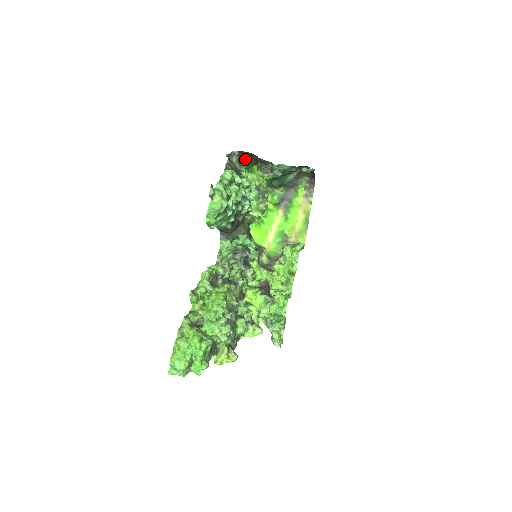
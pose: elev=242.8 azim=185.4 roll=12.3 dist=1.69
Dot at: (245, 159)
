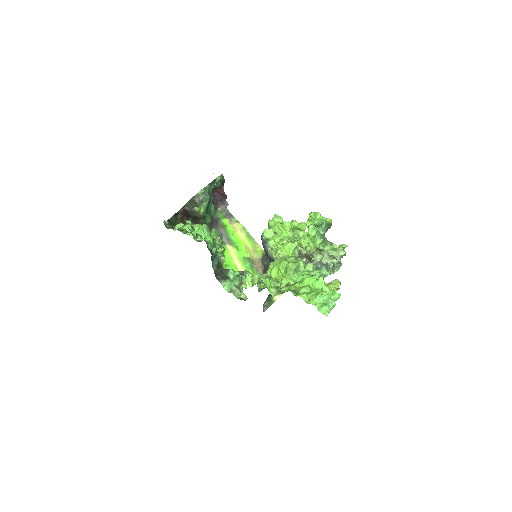
Dot at: (175, 224)
